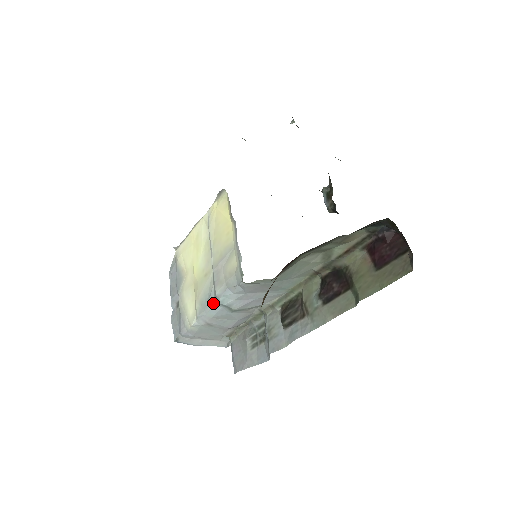
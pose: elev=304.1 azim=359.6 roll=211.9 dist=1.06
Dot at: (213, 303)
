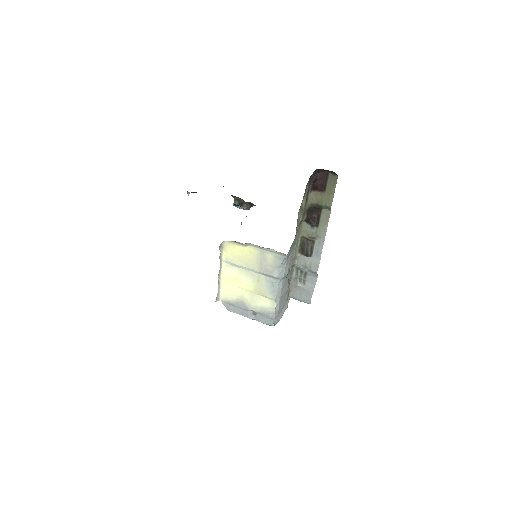
Dot at: (278, 283)
